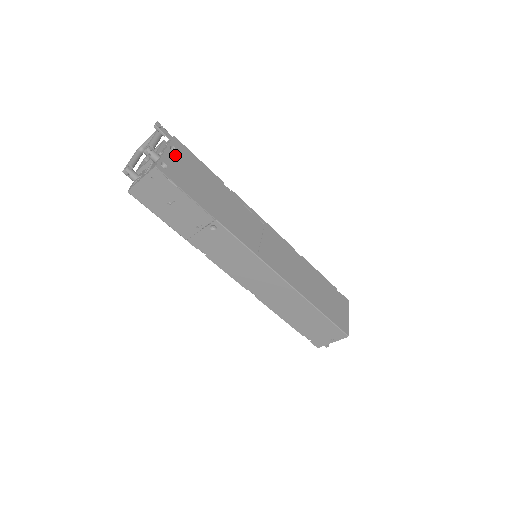
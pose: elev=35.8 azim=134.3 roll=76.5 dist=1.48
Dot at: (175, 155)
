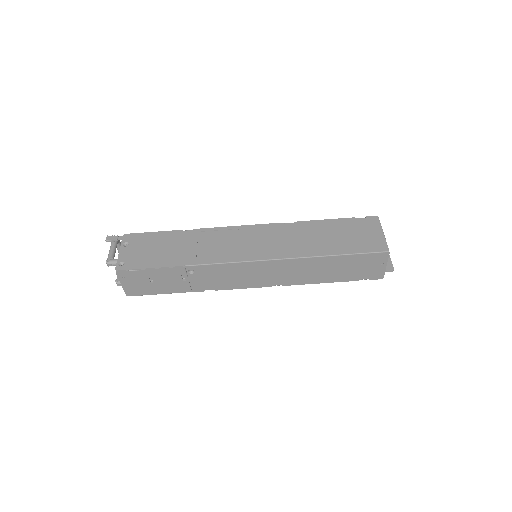
Dot at: (129, 248)
